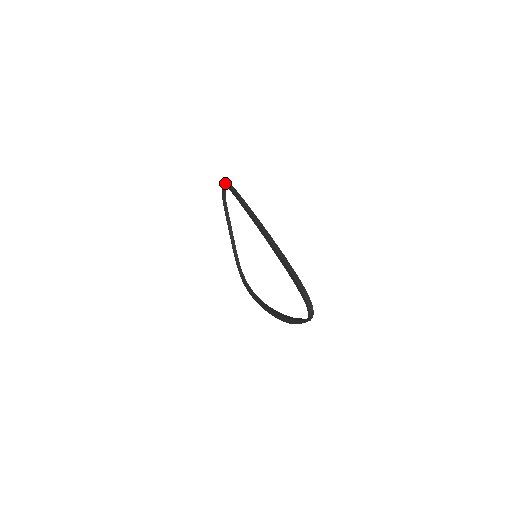
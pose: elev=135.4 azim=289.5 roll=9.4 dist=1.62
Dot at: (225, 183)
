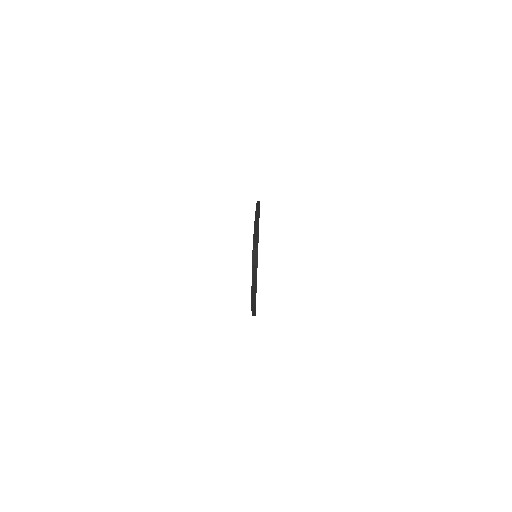
Dot at: occluded
